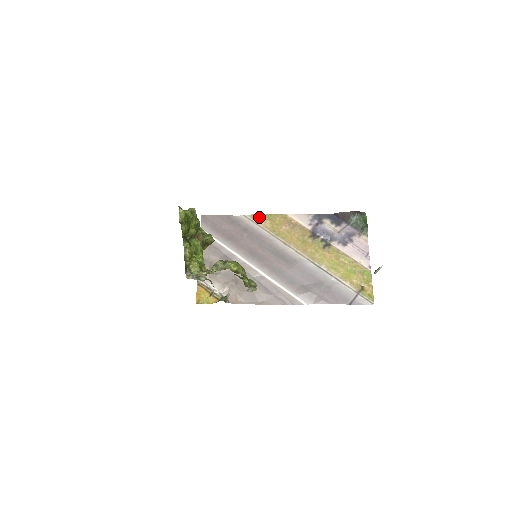
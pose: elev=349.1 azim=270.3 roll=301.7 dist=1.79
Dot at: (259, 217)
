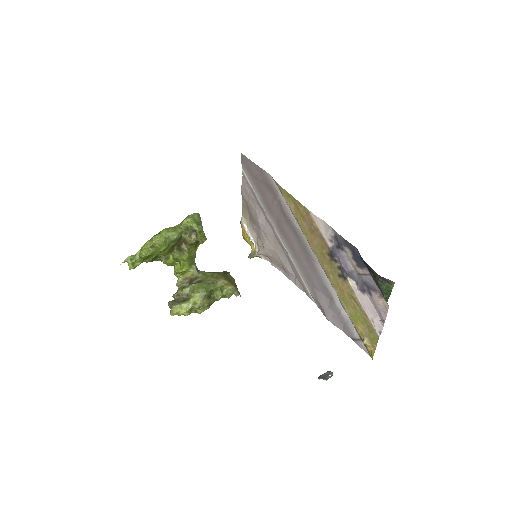
Dot at: (285, 193)
